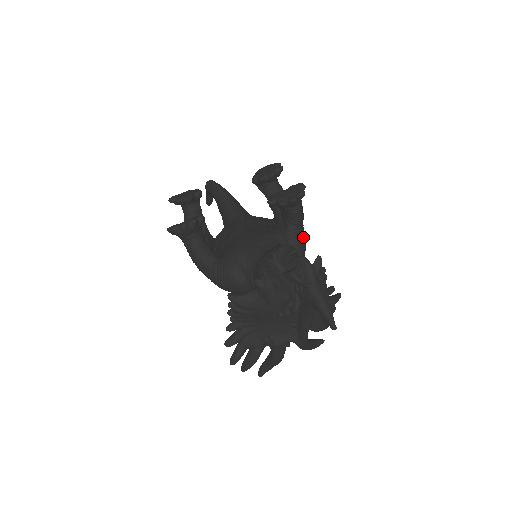
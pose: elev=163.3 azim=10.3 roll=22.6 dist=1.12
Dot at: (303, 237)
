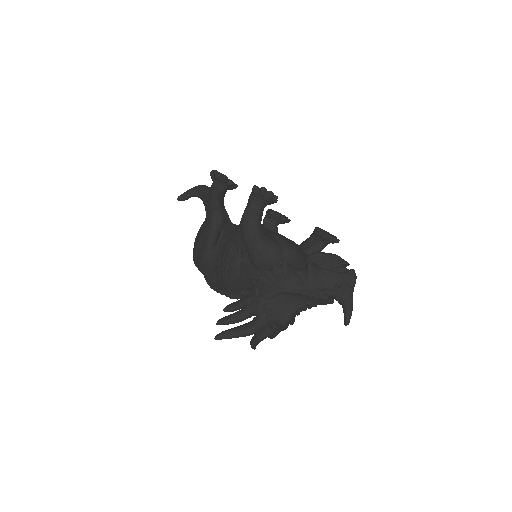
Dot at: occluded
